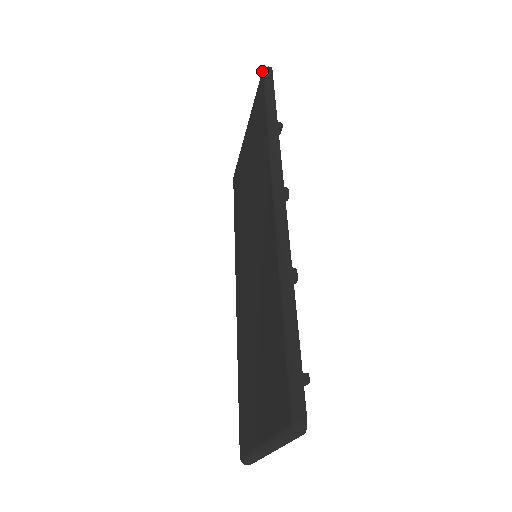
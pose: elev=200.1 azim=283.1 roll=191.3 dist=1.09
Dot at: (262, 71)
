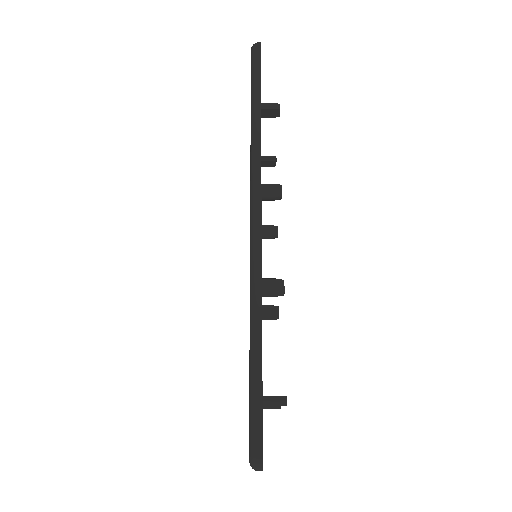
Dot at: occluded
